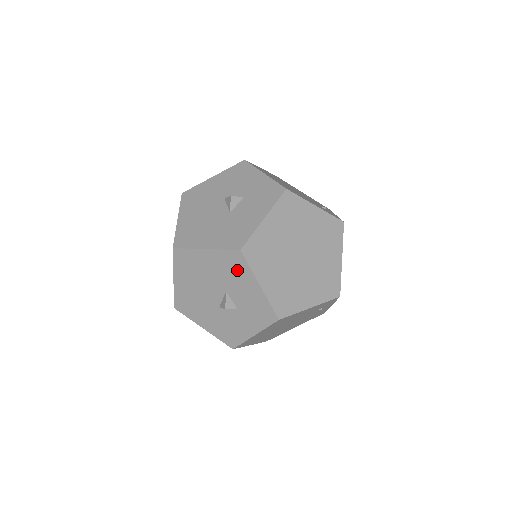
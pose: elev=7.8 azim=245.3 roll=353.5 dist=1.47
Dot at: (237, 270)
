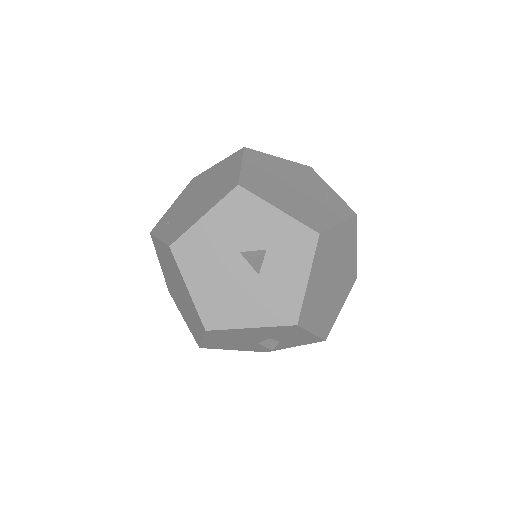
Dot at: (288, 331)
